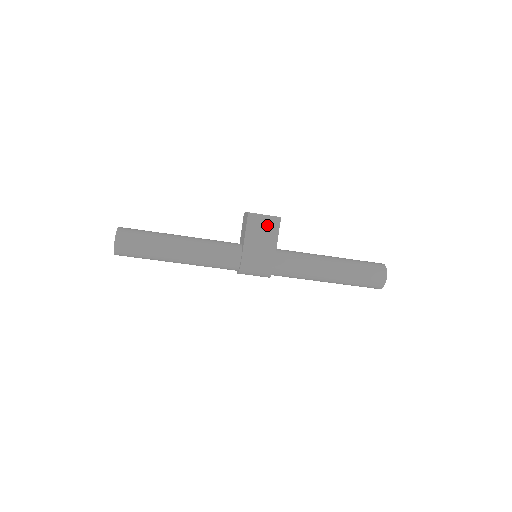
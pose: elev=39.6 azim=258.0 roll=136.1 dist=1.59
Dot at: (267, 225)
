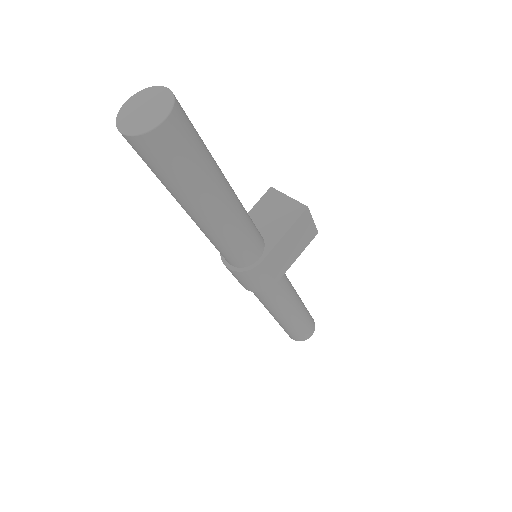
Dot at: (306, 234)
